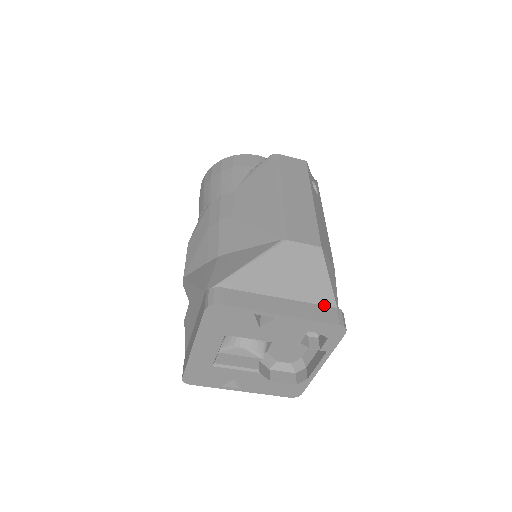
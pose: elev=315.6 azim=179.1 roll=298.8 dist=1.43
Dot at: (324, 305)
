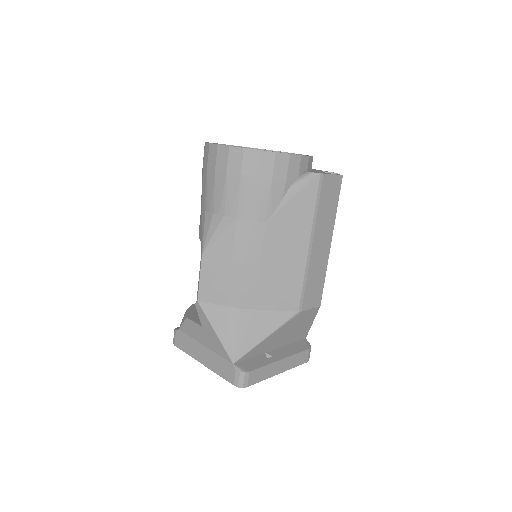
Dot at: (301, 337)
